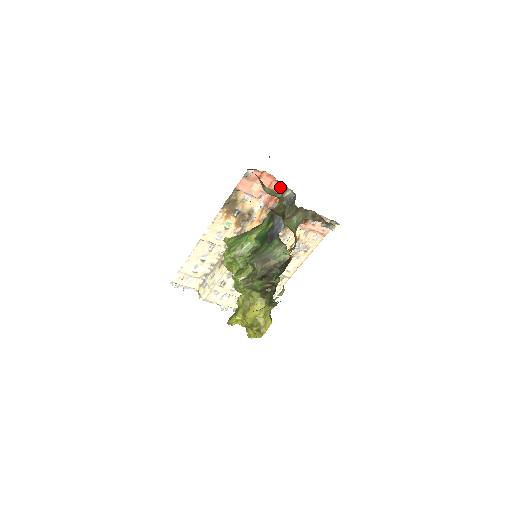
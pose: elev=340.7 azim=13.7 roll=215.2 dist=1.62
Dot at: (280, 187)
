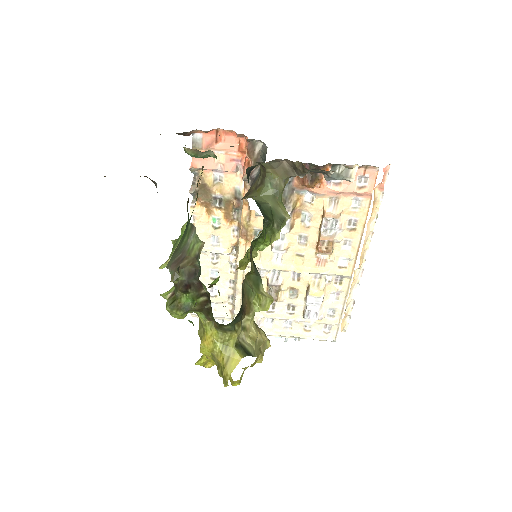
Dot at: occluded
